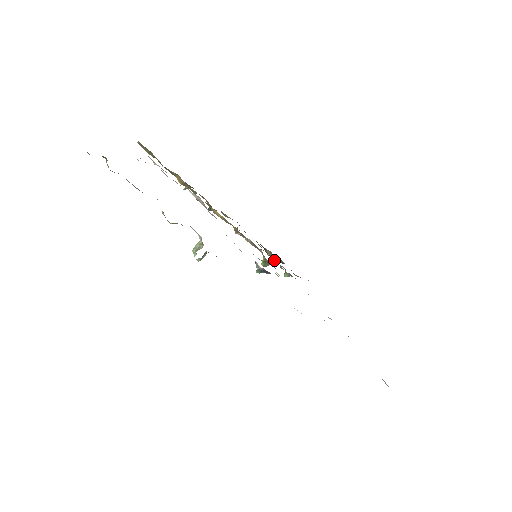
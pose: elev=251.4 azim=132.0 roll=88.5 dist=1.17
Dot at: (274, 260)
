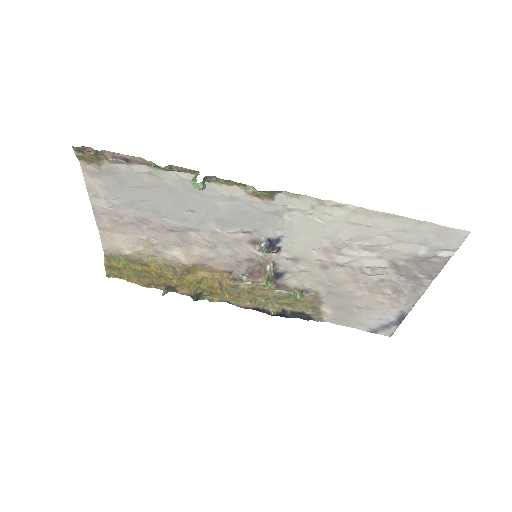
Dot at: (278, 292)
